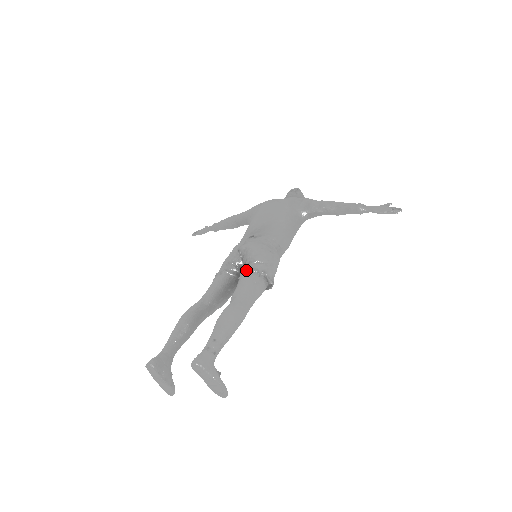
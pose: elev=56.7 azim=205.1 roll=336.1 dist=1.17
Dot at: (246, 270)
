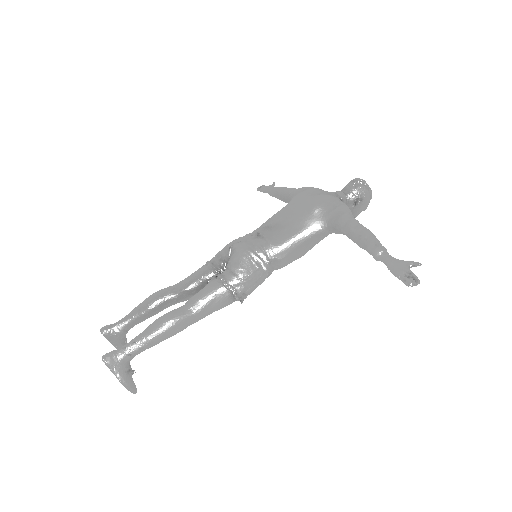
Dot at: (217, 276)
